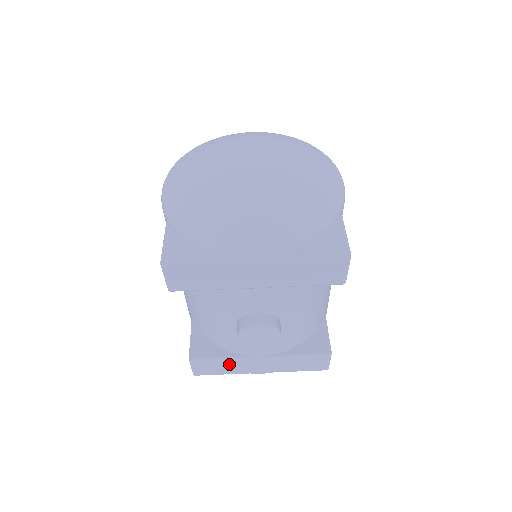
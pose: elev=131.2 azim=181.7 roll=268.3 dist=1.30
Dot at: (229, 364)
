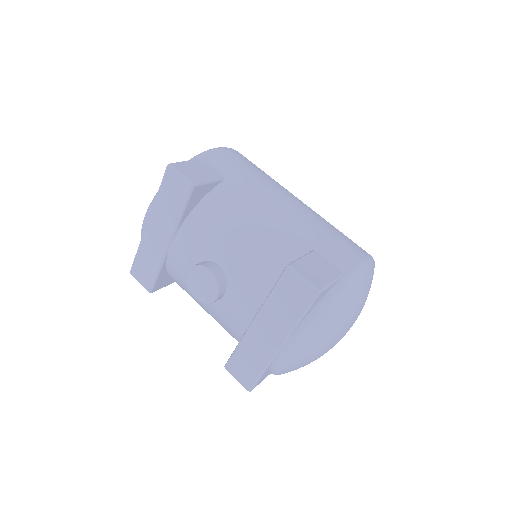
Dot at: (248, 352)
